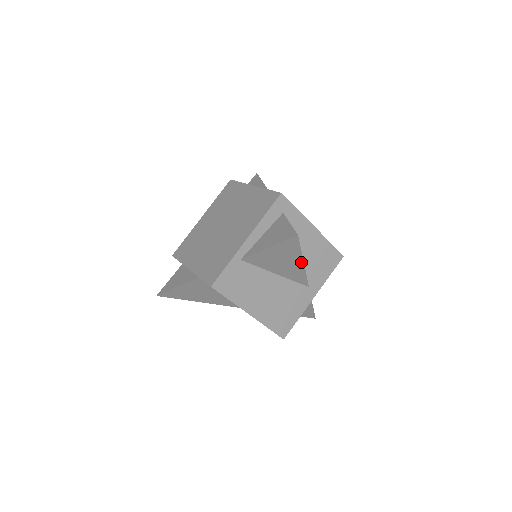
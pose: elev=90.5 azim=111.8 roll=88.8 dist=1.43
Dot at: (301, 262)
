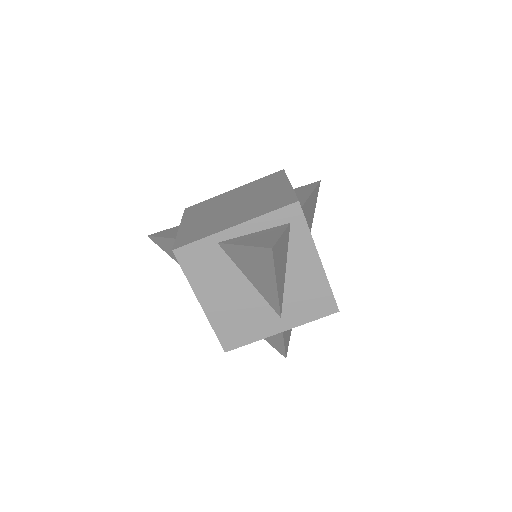
Dot at: (274, 283)
